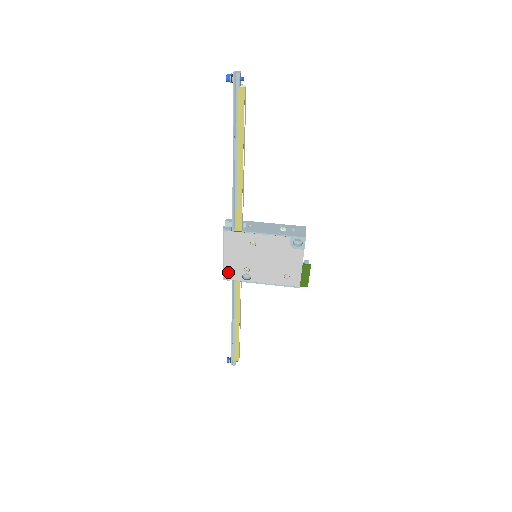
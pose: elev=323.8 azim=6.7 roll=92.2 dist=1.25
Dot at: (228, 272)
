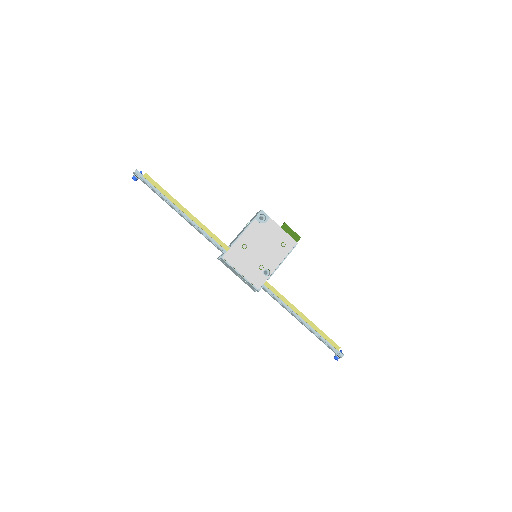
Dot at: (255, 282)
